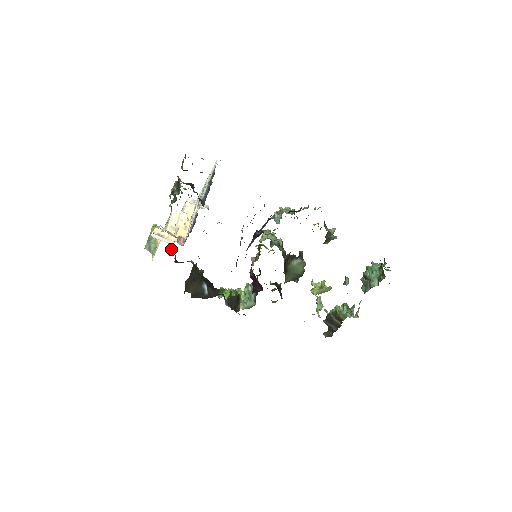
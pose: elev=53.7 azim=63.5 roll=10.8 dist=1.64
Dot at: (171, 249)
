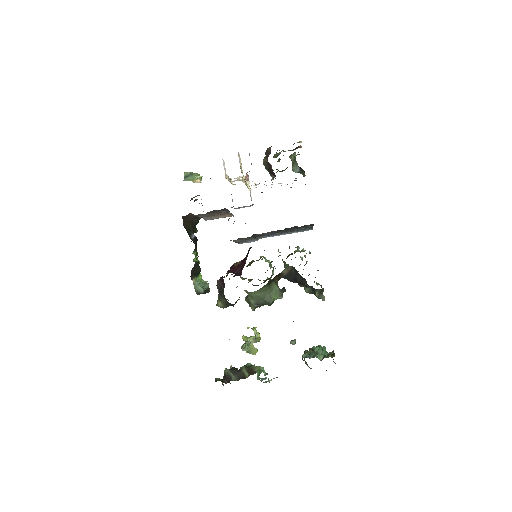
Dot at: occluded
